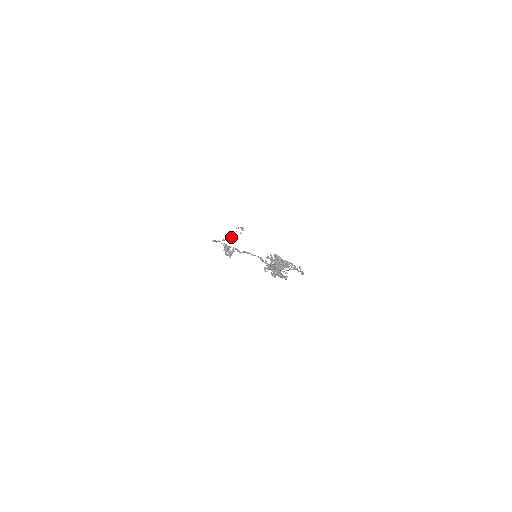
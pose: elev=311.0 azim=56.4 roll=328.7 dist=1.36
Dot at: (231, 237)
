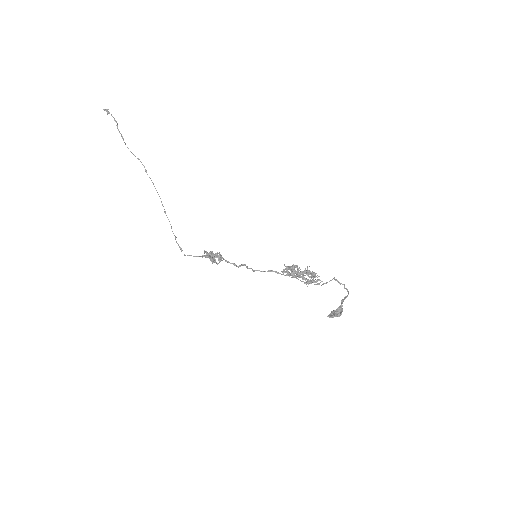
Dot at: (154, 186)
